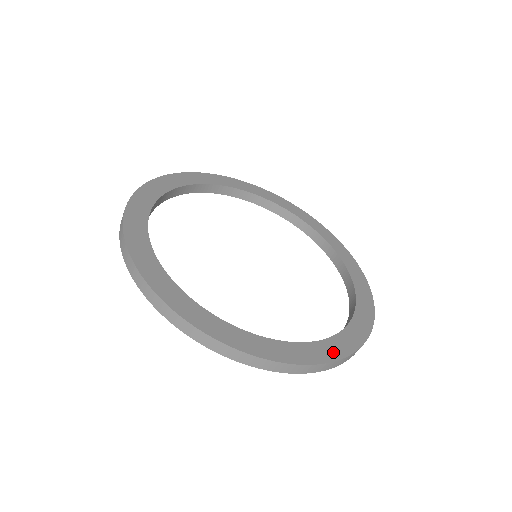
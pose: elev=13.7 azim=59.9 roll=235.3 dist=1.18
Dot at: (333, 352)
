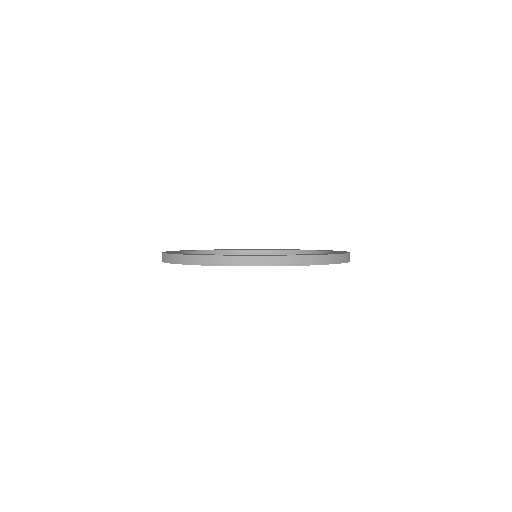
Dot at: occluded
